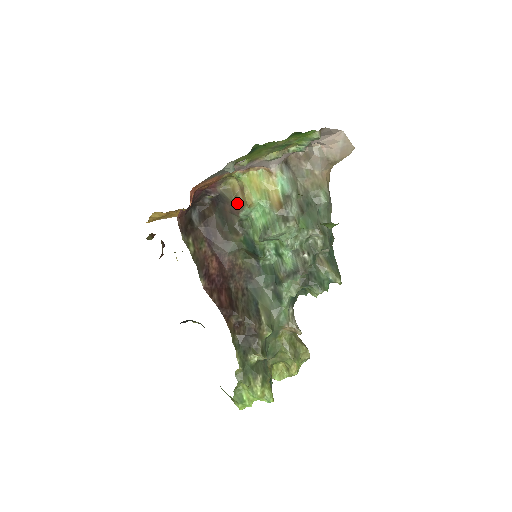
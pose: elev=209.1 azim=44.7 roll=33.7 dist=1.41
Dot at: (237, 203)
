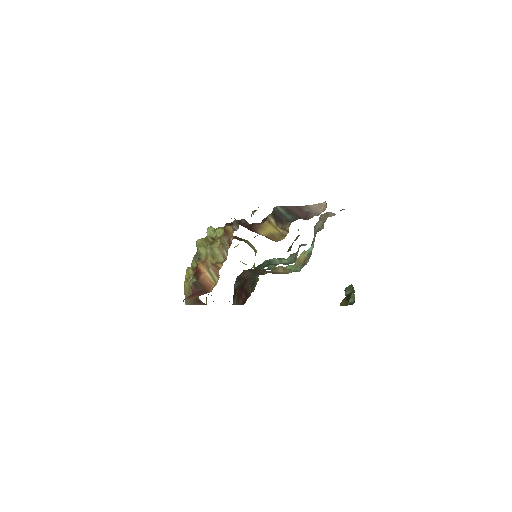
Dot at: (276, 273)
